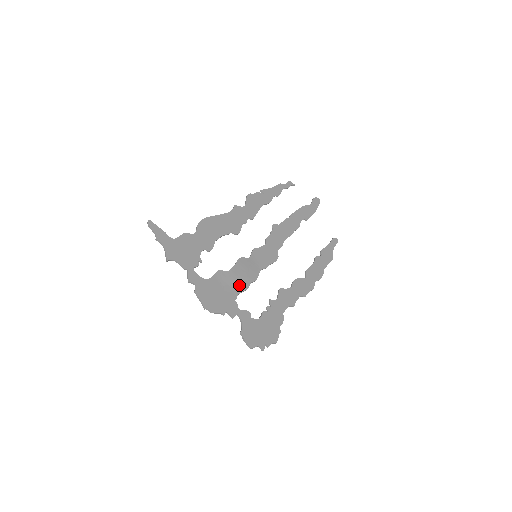
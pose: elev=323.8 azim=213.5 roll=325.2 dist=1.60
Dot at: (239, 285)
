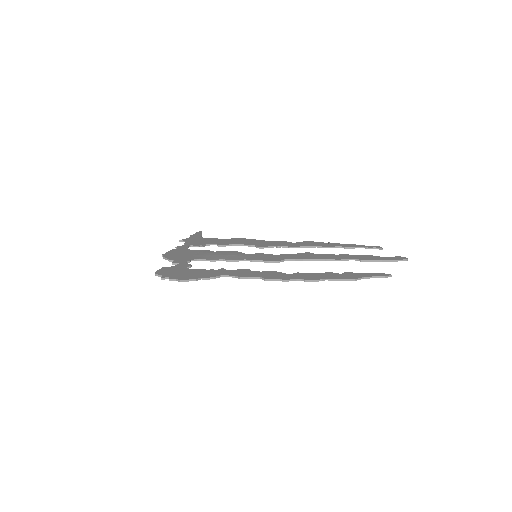
Dot at: (209, 257)
